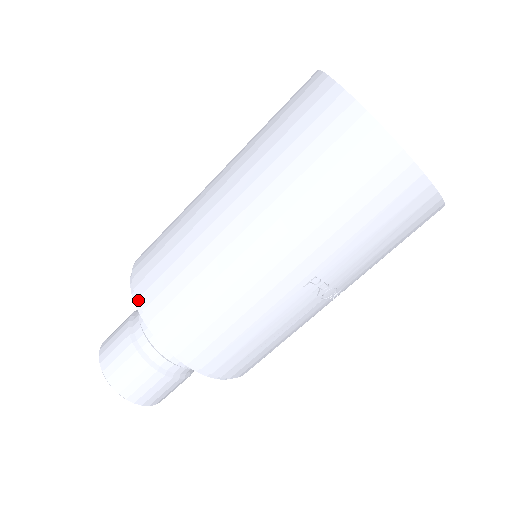
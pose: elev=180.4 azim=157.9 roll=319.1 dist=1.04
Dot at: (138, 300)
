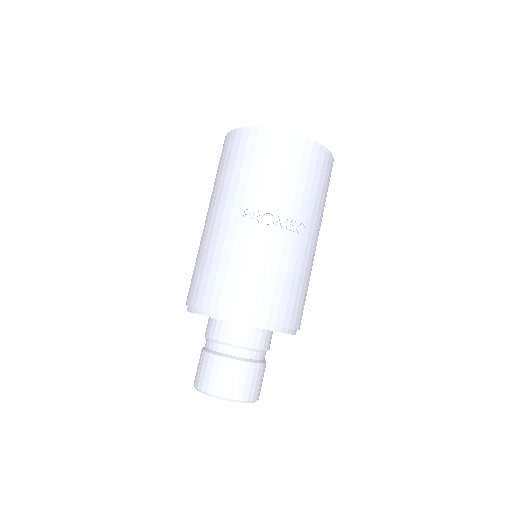
Dot at: occluded
